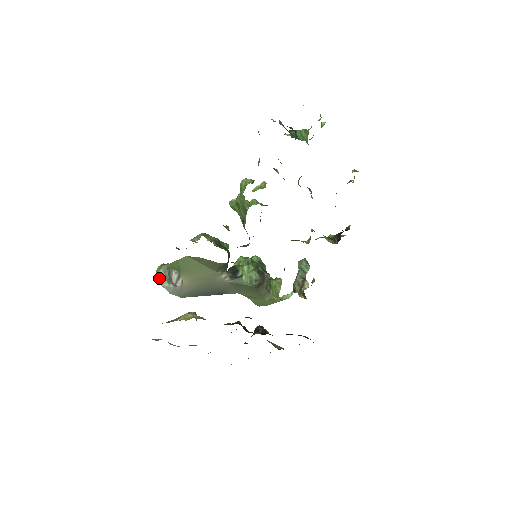
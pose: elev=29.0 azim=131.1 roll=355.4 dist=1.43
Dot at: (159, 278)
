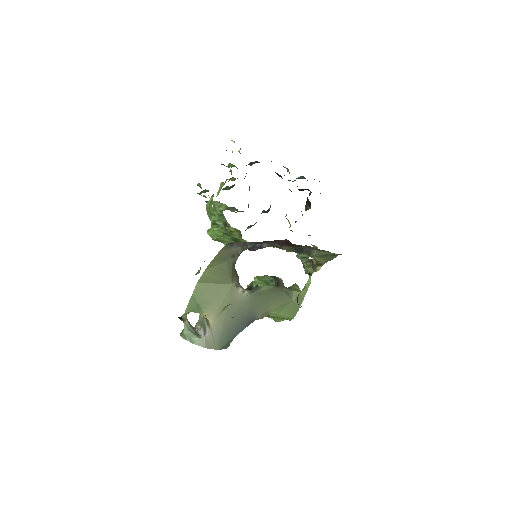
Dot at: (187, 338)
